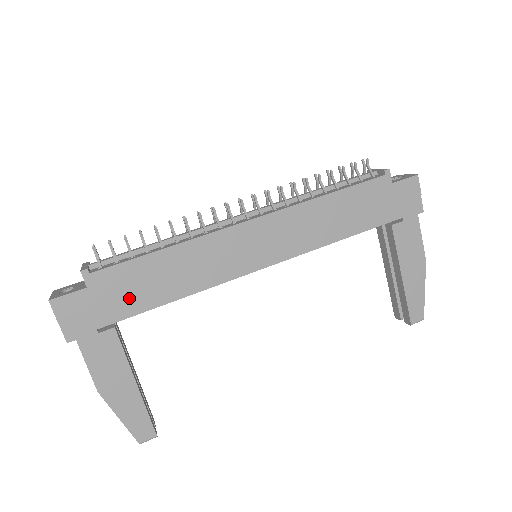
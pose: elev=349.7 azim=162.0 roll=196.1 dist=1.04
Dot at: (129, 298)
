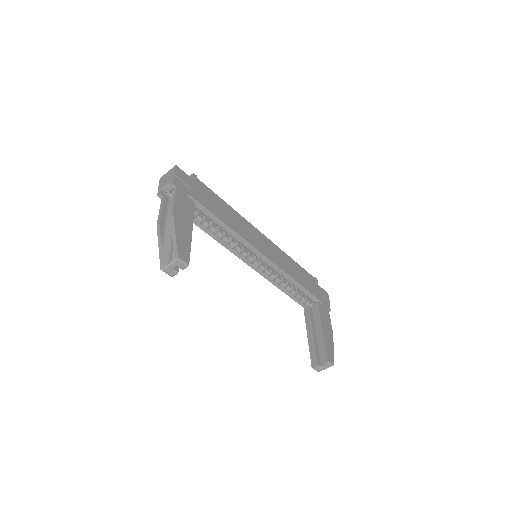
Dot at: (207, 201)
